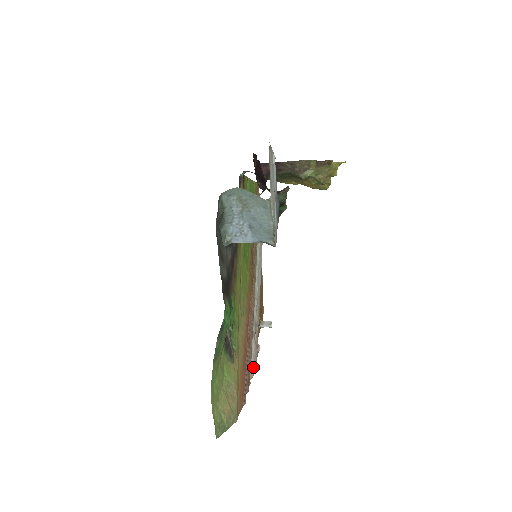
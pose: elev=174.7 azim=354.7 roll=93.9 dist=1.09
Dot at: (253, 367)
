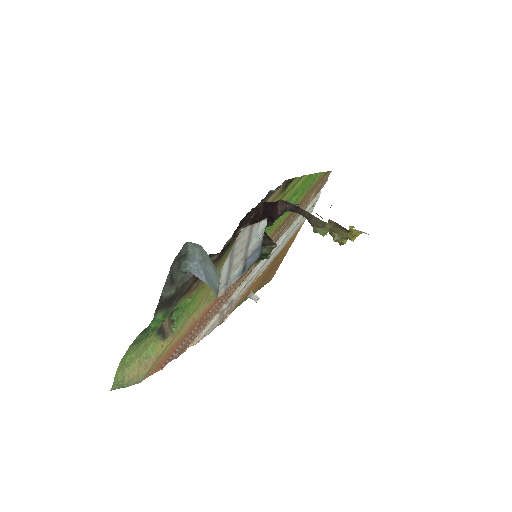
Dot at: (201, 337)
